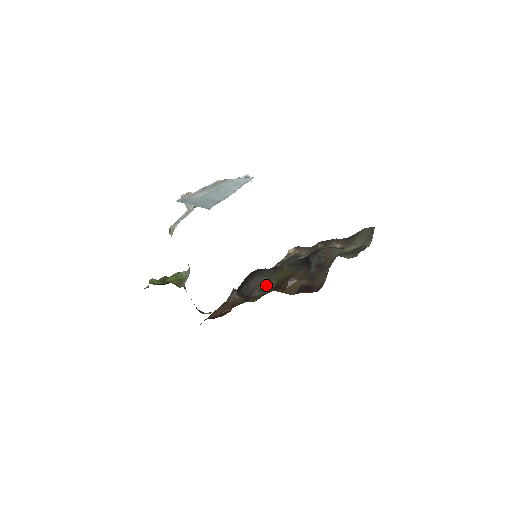
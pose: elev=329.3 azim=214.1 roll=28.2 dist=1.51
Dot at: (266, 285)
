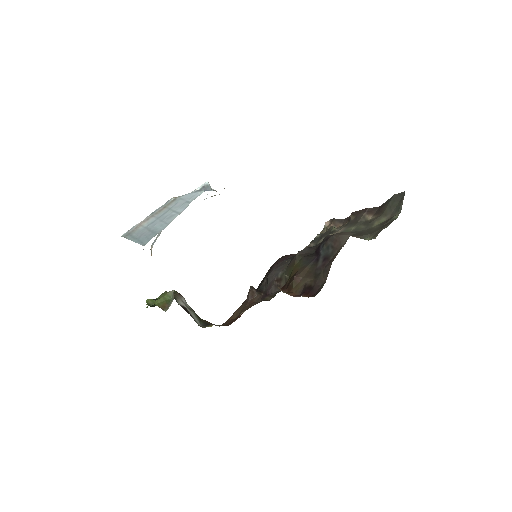
Dot at: (281, 280)
